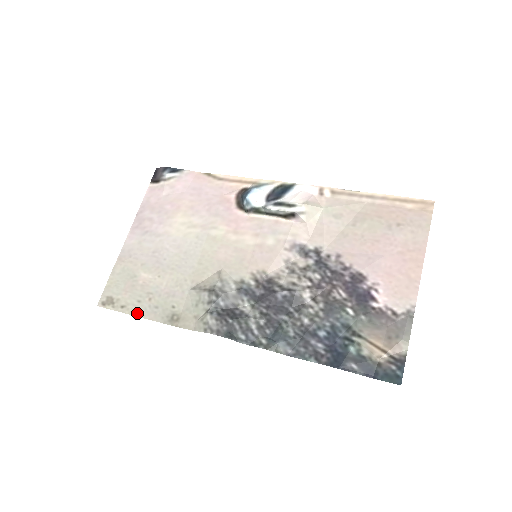
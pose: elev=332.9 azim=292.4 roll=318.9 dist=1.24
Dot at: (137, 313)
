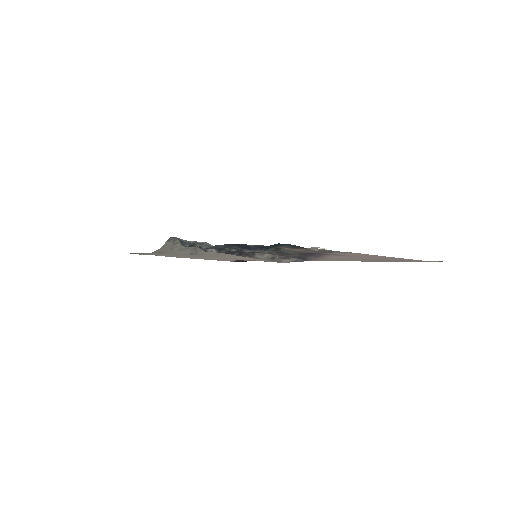
Dot at: (140, 253)
